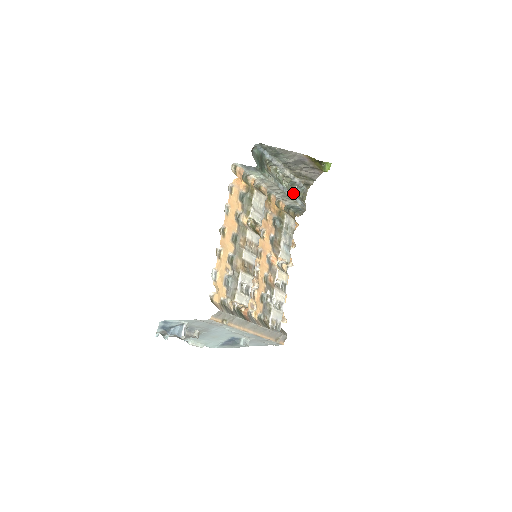
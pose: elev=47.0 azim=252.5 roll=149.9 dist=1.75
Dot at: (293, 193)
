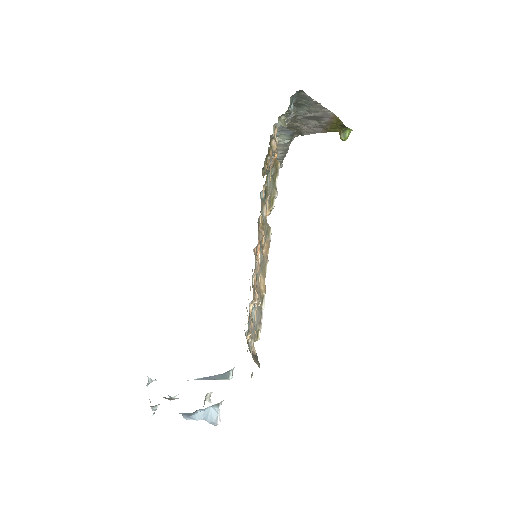
Dot at: occluded
